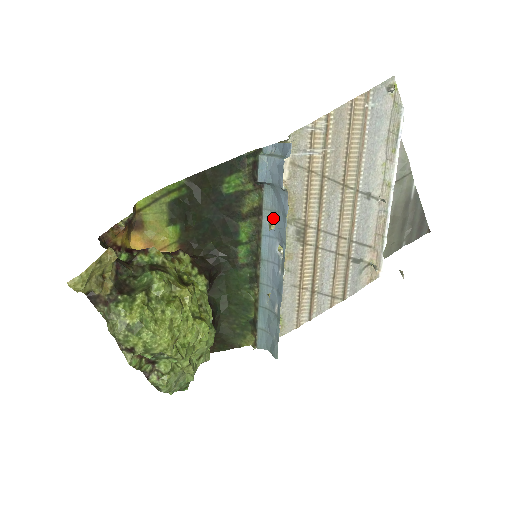
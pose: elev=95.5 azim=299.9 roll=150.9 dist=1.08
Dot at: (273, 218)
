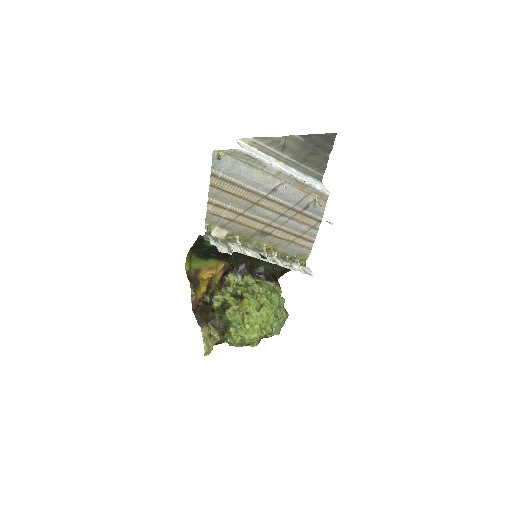
Dot at: occluded
